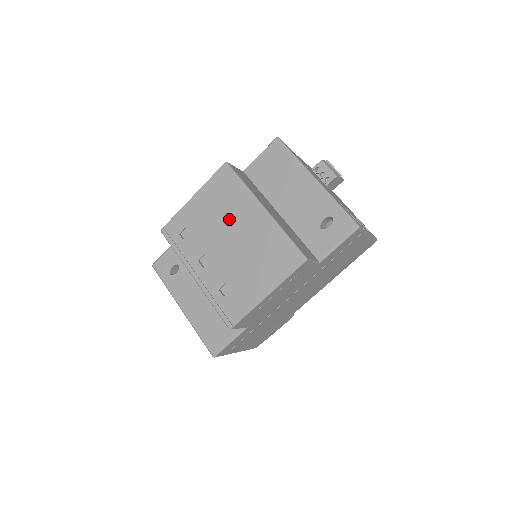
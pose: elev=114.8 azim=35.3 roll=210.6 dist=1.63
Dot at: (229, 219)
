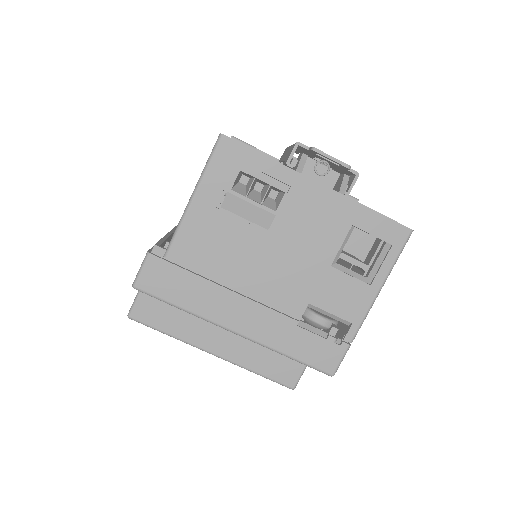
Dot at: occluded
